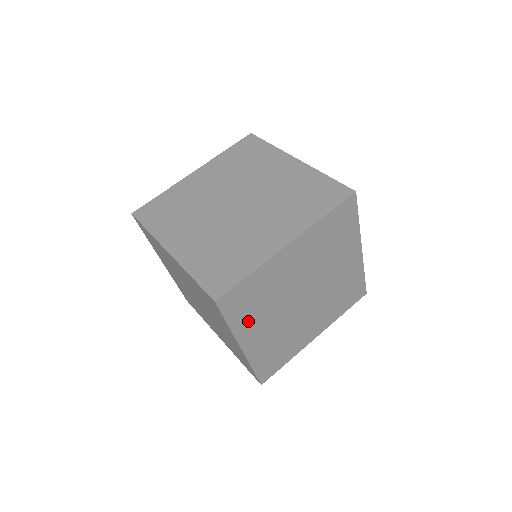
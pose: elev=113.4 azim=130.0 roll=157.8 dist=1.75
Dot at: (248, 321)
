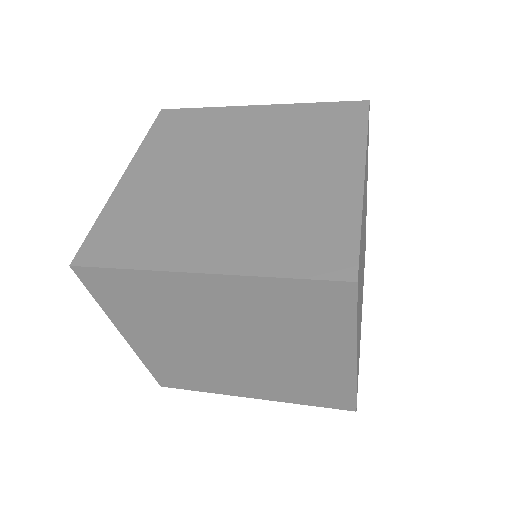
Dot at: (161, 149)
